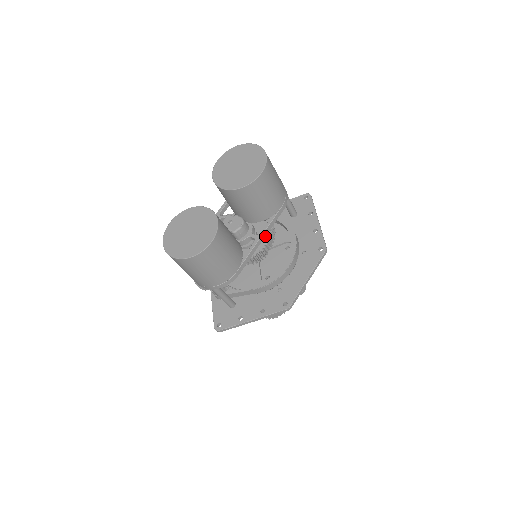
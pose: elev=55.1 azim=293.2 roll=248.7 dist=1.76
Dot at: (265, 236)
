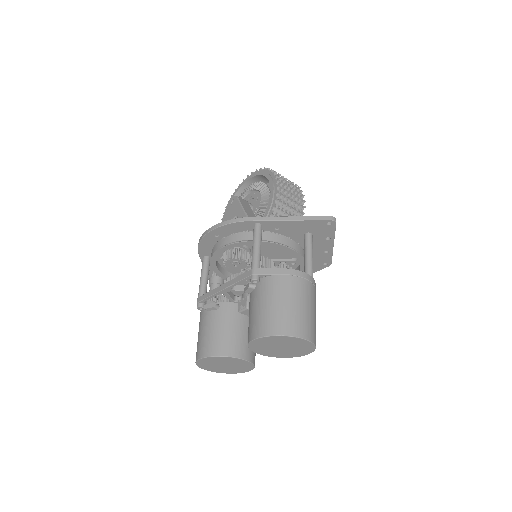
Dot at: occluded
